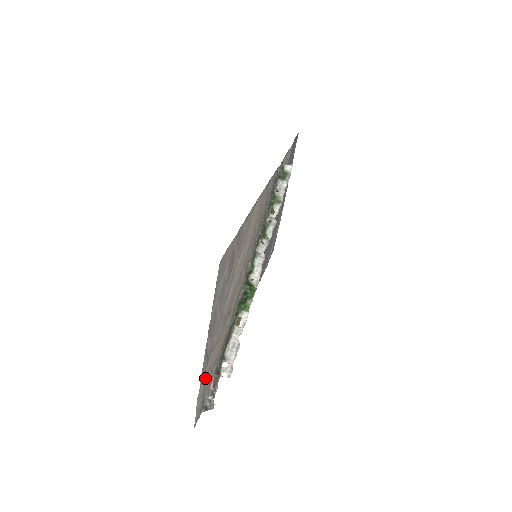
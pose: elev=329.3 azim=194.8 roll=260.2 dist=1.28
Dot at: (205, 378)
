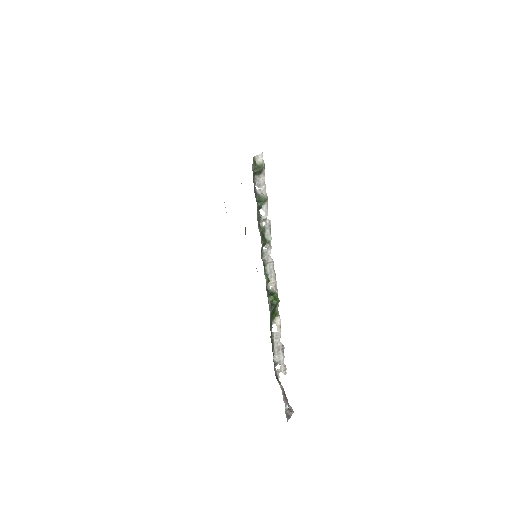
Dot at: occluded
